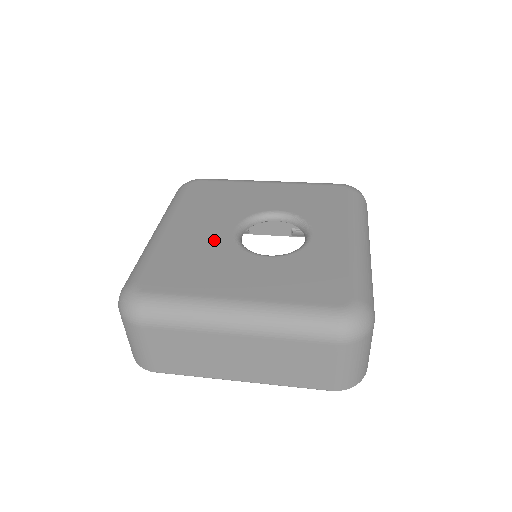
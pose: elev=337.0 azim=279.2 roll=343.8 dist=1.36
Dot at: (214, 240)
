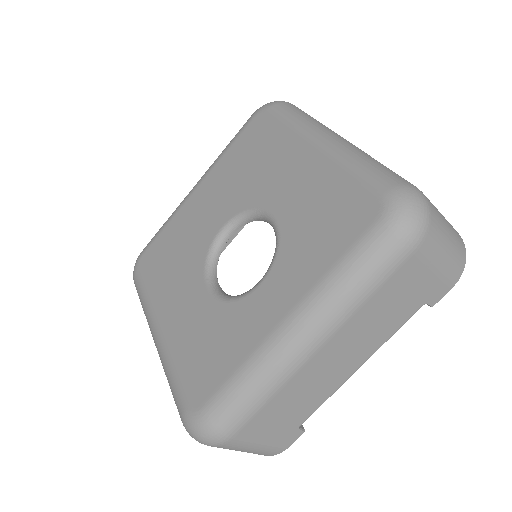
Dot at: (201, 233)
